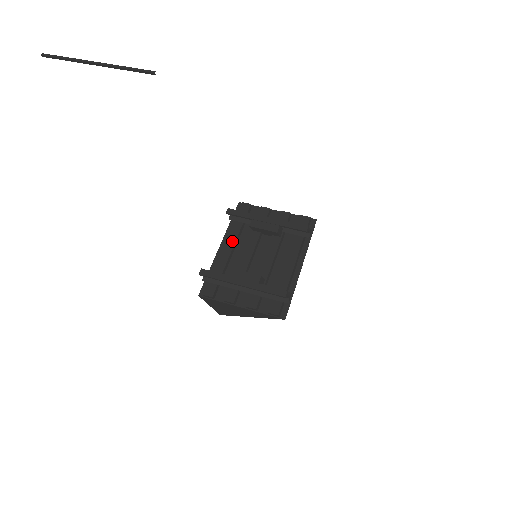
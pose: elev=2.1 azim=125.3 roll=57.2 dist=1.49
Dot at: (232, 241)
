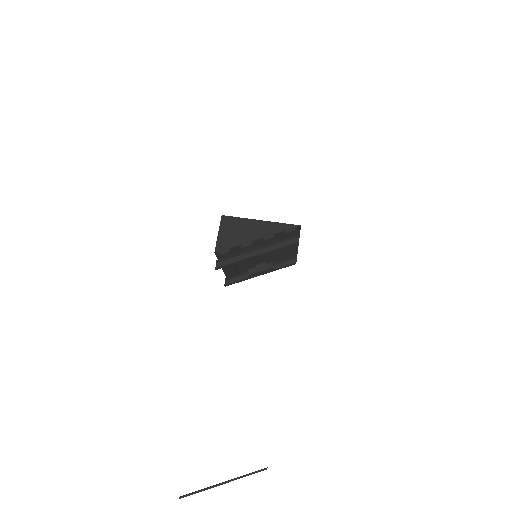
Dot at: (232, 266)
